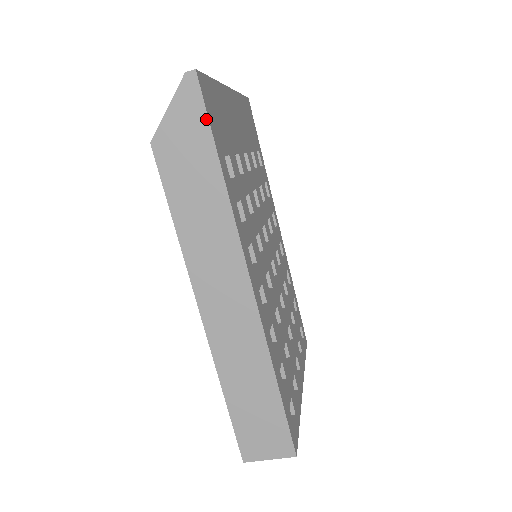
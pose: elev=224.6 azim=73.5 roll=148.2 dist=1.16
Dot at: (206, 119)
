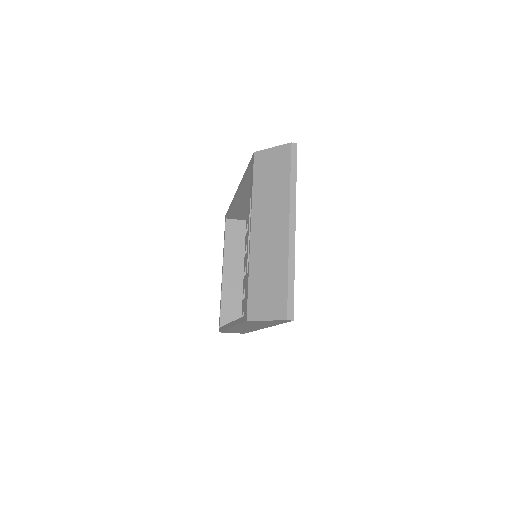
Dot at: occluded
